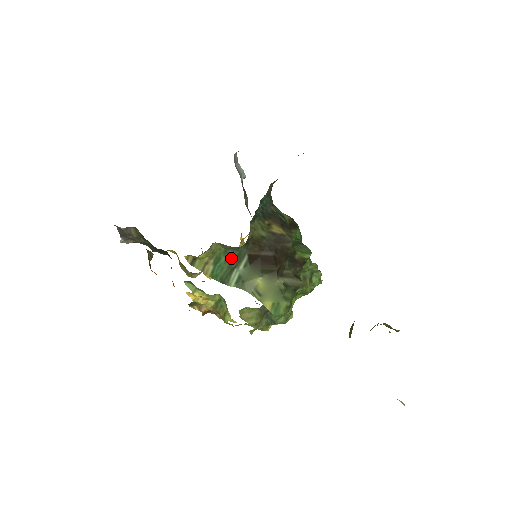
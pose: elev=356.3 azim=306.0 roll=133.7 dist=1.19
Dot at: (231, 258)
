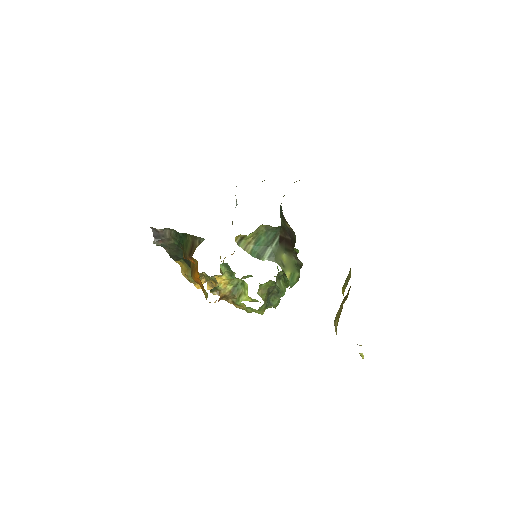
Dot at: (269, 238)
